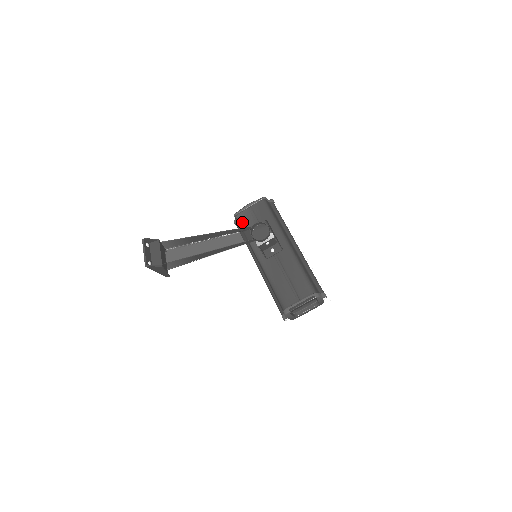
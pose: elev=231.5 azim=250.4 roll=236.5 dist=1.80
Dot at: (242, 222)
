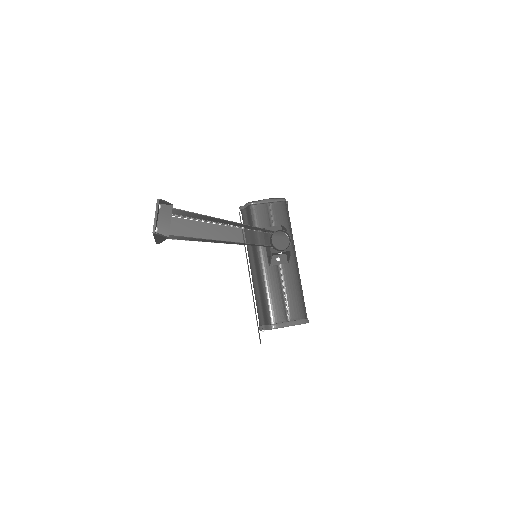
Dot at: (255, 215)
